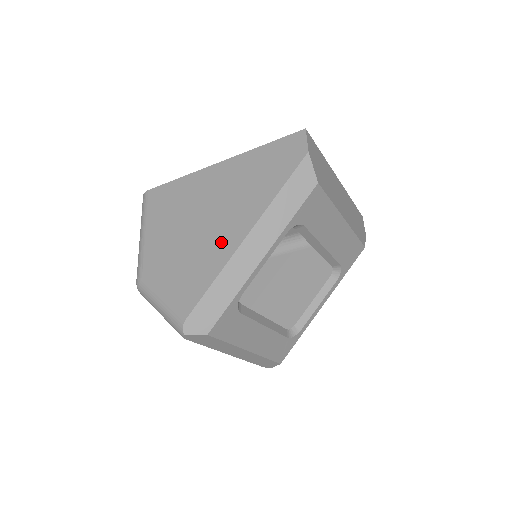
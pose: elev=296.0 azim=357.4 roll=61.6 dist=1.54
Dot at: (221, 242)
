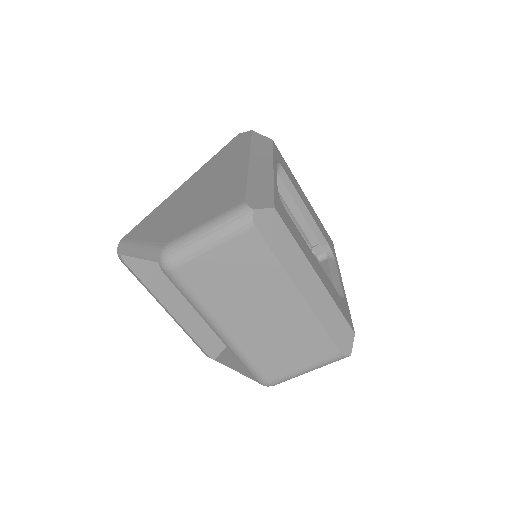
Dot at: (230, 176)
